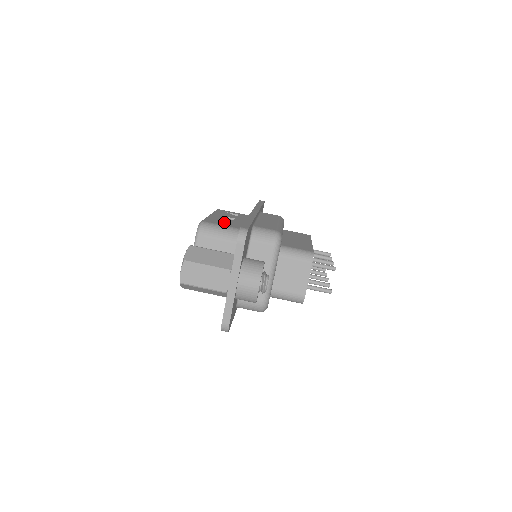
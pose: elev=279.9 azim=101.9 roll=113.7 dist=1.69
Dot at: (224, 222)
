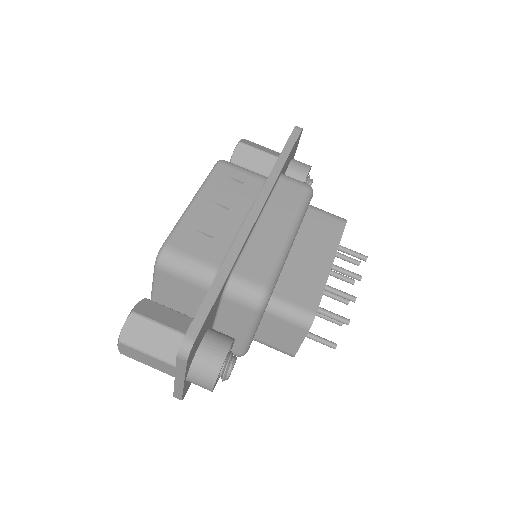
Dot at: (203, 233)
